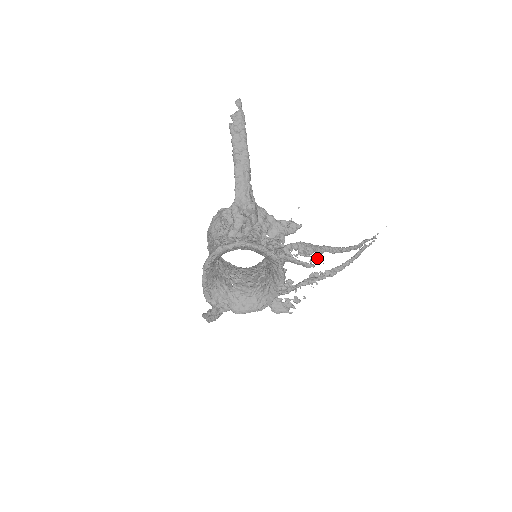
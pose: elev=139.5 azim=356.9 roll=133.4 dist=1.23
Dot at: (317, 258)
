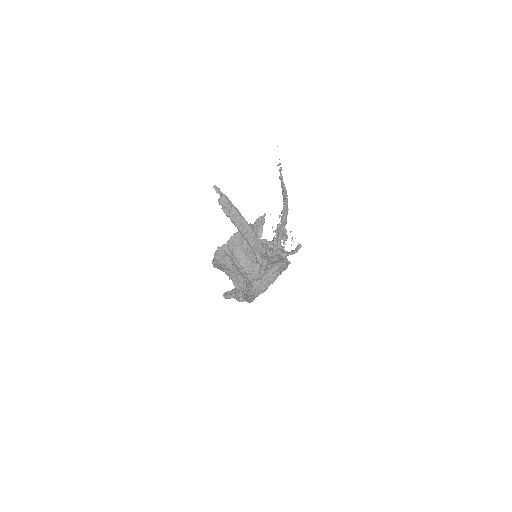
Dot at: occluded
